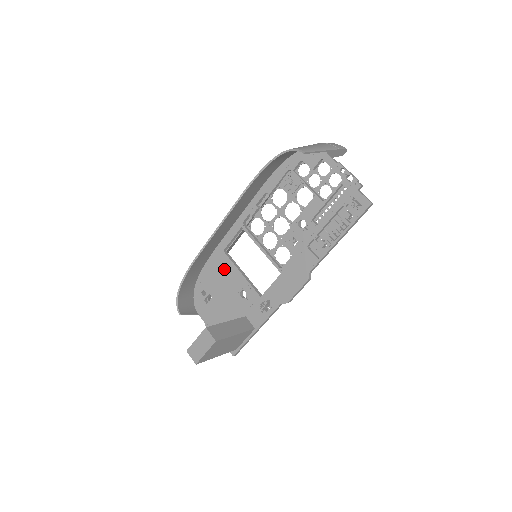
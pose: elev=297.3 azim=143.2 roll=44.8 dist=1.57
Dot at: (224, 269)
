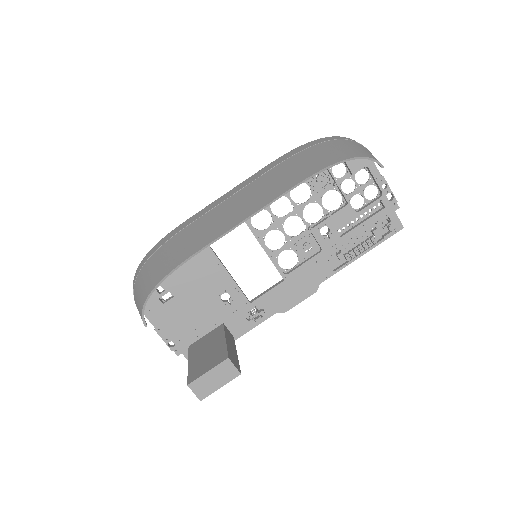
Dot at: (202, 264)
